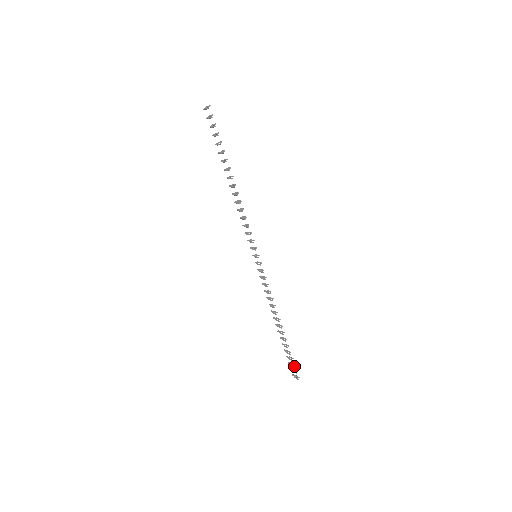
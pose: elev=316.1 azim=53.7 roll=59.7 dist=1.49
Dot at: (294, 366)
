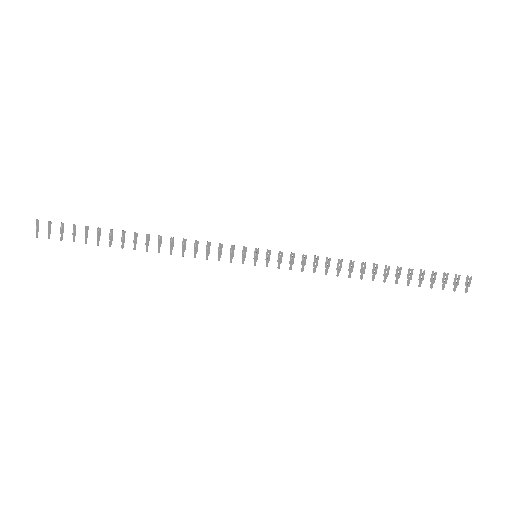
Dot at: (446, 274)
